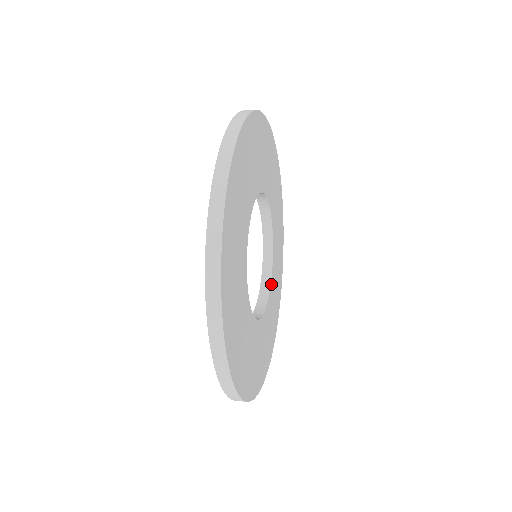
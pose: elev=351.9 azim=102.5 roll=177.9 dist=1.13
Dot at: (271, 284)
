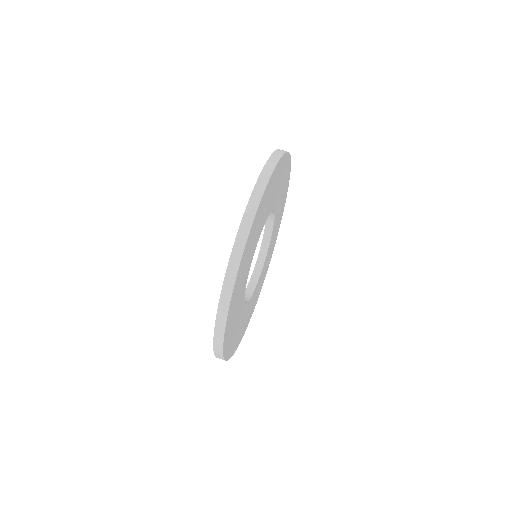
Dot at: (271, 236)
